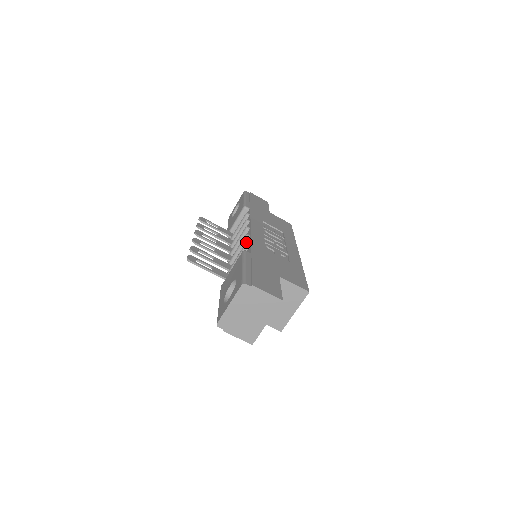
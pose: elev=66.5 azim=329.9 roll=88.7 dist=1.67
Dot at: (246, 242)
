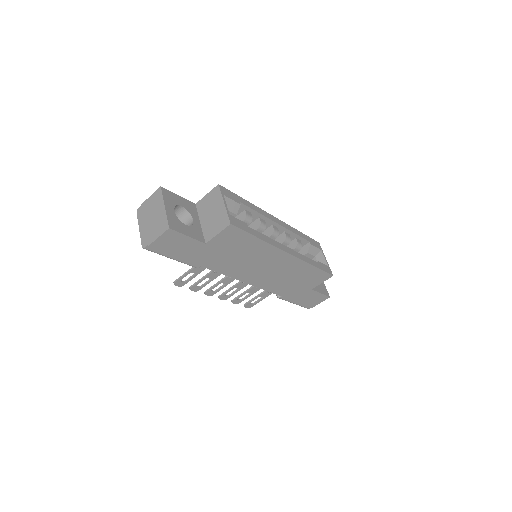
Dot at: occluded
